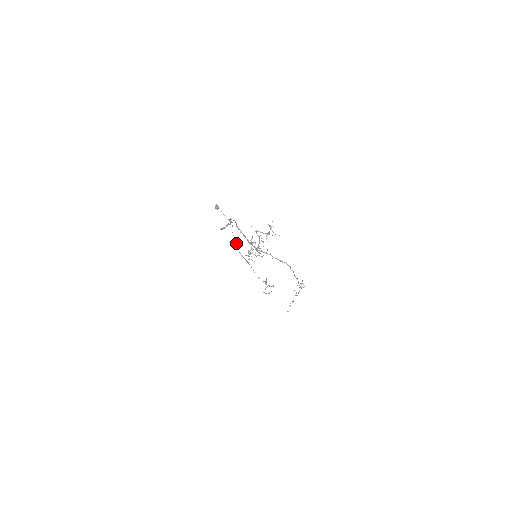
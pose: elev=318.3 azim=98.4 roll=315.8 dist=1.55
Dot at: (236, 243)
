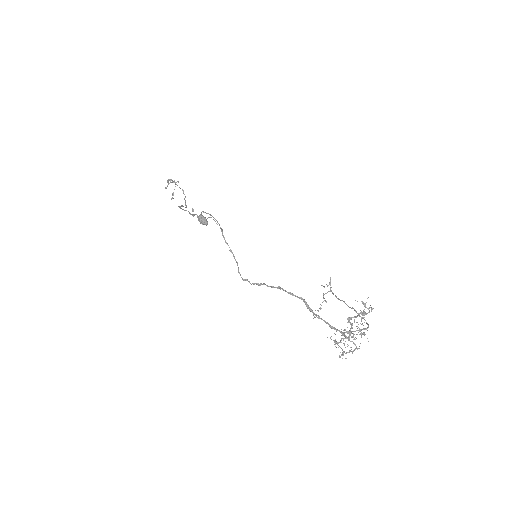
Dot at: occluded
